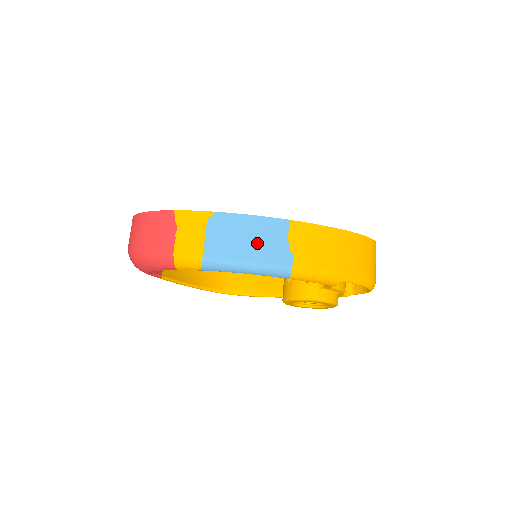
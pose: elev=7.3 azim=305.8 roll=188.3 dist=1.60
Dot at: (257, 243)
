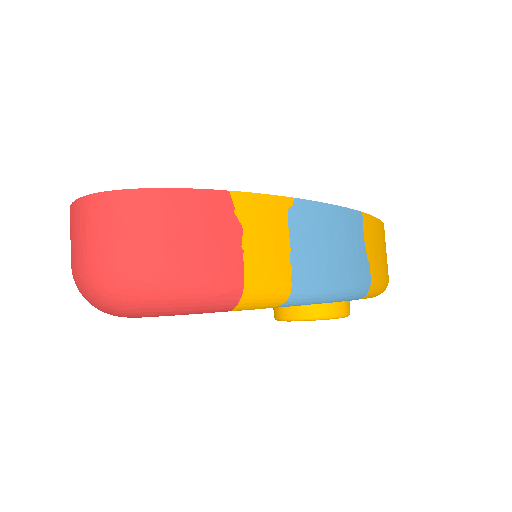
Dot at: (345, 252)
